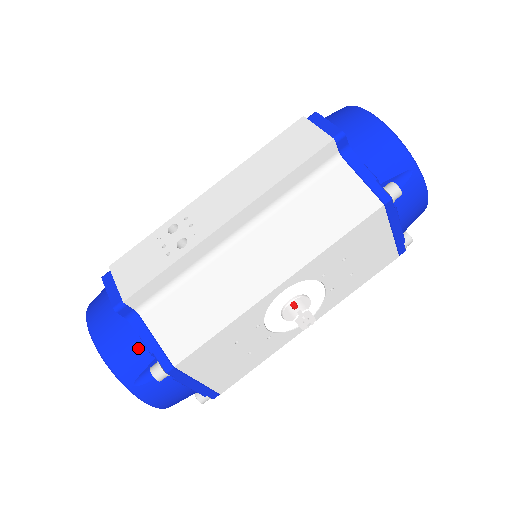
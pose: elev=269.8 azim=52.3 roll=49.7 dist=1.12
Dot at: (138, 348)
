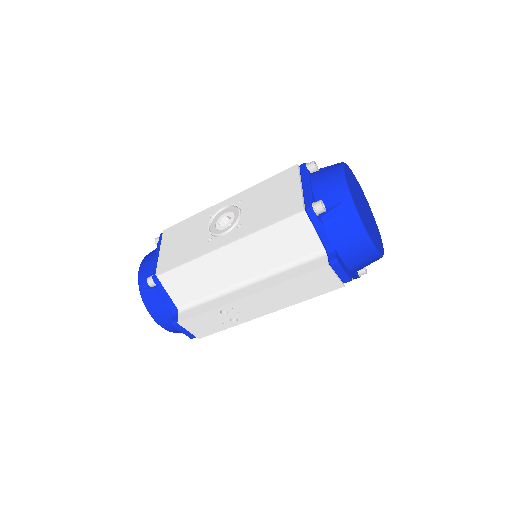
Dot at: occluded
